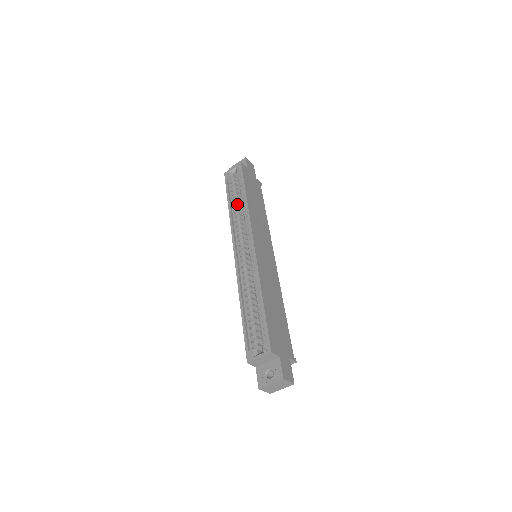
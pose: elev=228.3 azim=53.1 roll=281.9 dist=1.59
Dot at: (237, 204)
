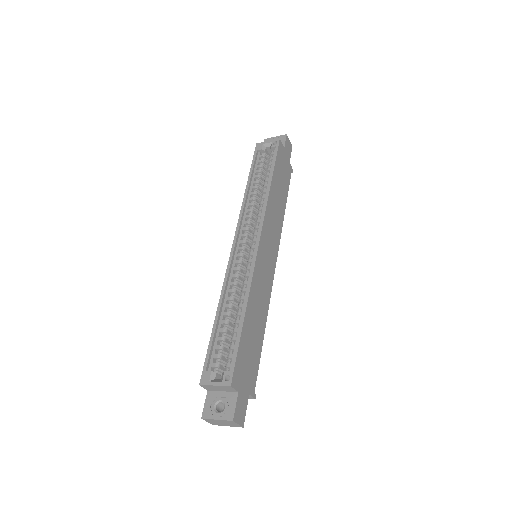
Dot at: (257, 187)
